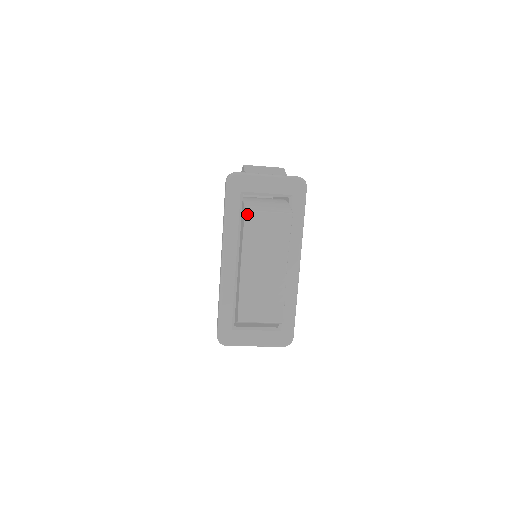
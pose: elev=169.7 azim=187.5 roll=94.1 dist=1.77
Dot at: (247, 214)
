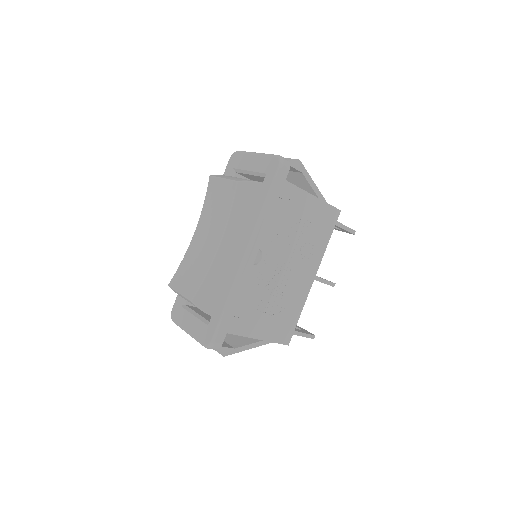
Dot at: (210, 179)
